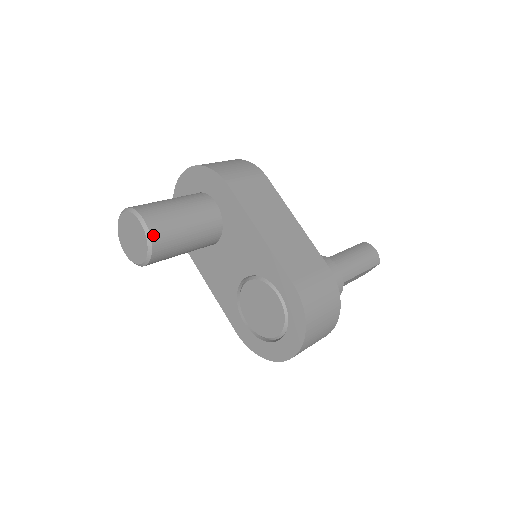
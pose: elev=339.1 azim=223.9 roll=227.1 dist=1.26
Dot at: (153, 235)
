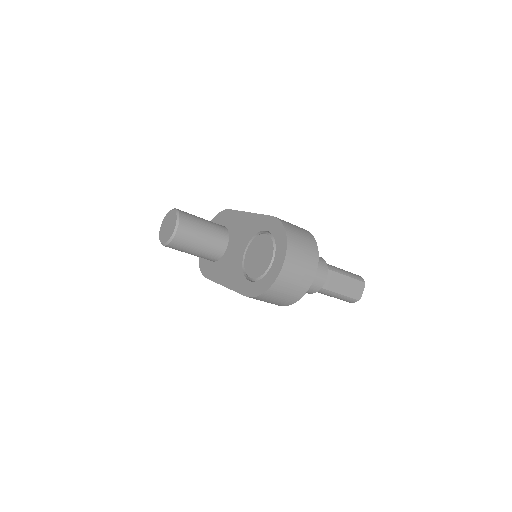
Dot at: (180, 213)
